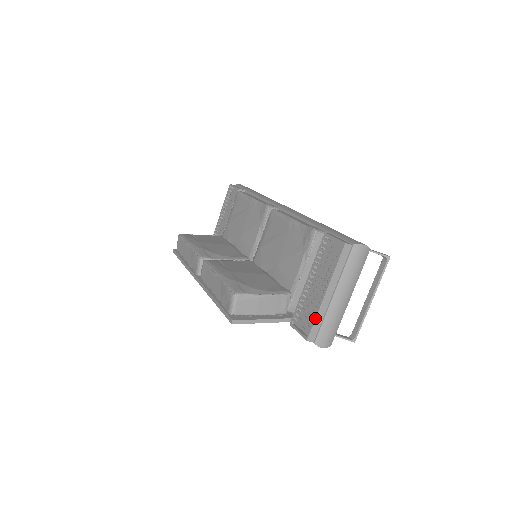
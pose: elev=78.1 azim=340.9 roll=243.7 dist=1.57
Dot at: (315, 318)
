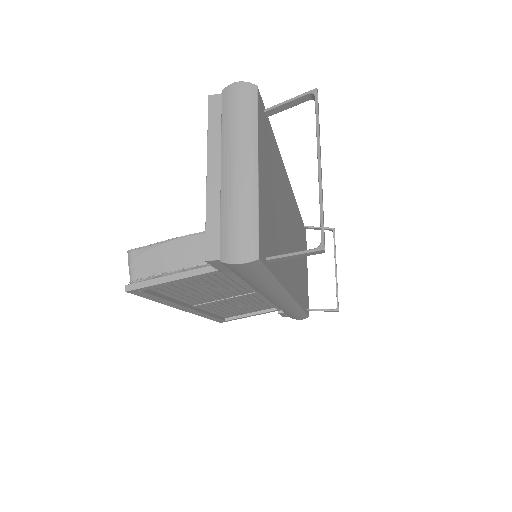
Dot at: occluded
